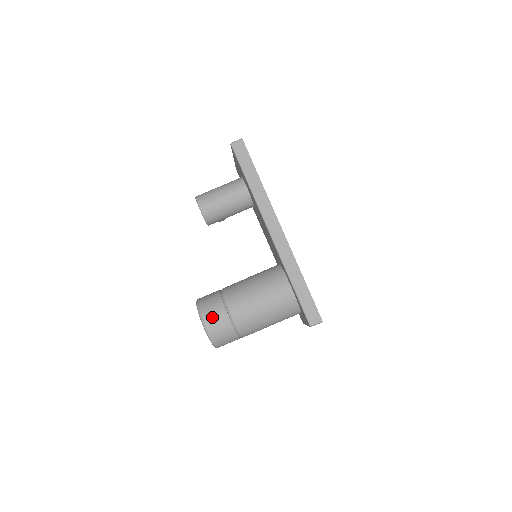
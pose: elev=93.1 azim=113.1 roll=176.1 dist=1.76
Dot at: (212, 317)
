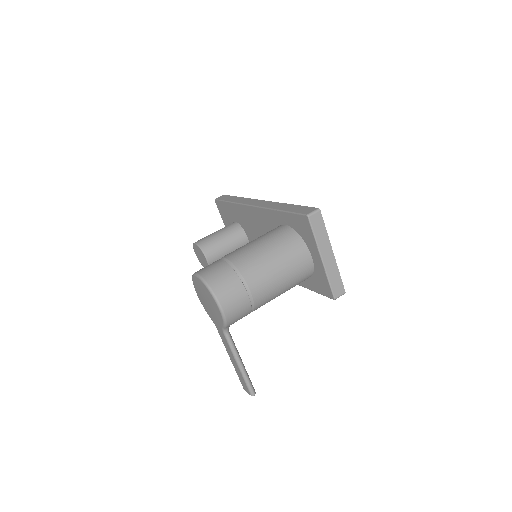
Dot at: (206, 267)
